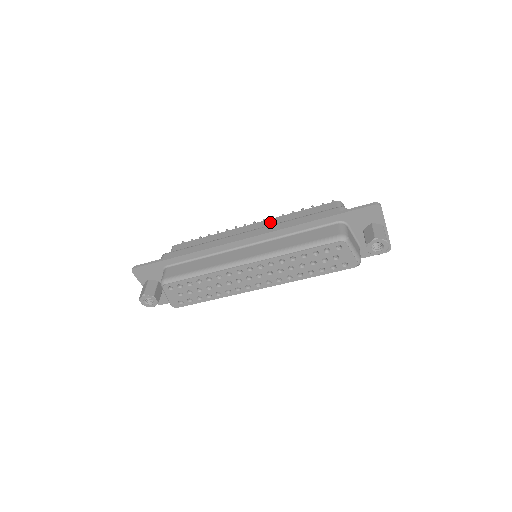
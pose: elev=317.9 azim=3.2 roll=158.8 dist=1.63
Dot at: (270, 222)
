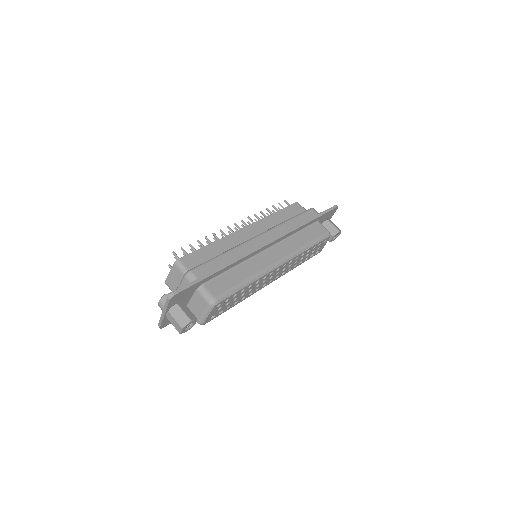
Dot at: (261, 224)
